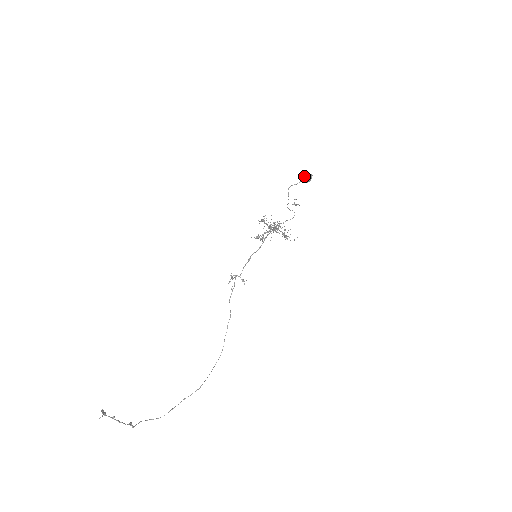
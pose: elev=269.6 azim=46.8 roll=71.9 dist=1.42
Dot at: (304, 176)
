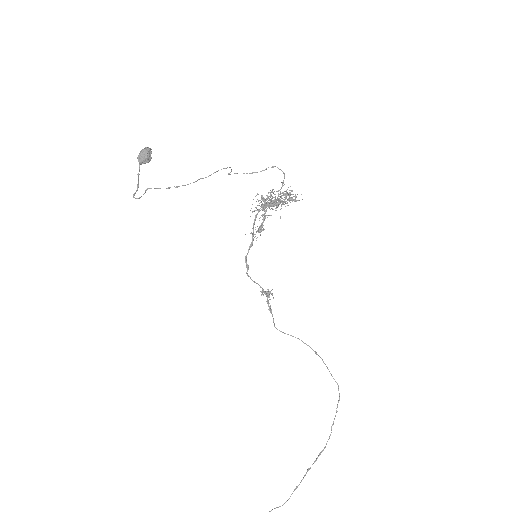
Dot at: (139, 158)
